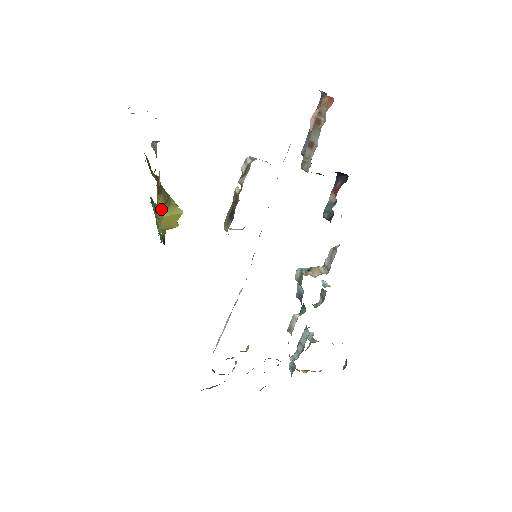
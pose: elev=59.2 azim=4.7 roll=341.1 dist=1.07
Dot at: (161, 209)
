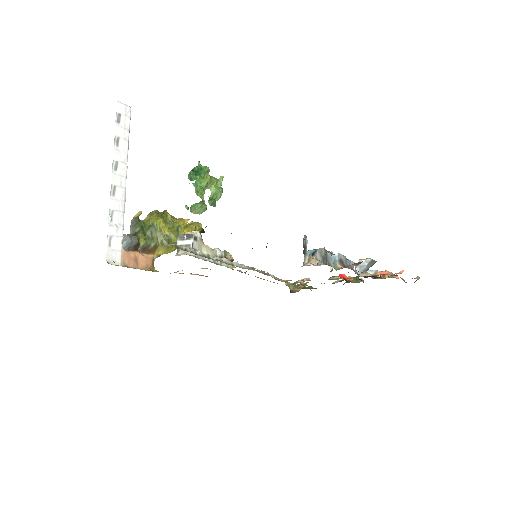
Dot at: (167, 251)
